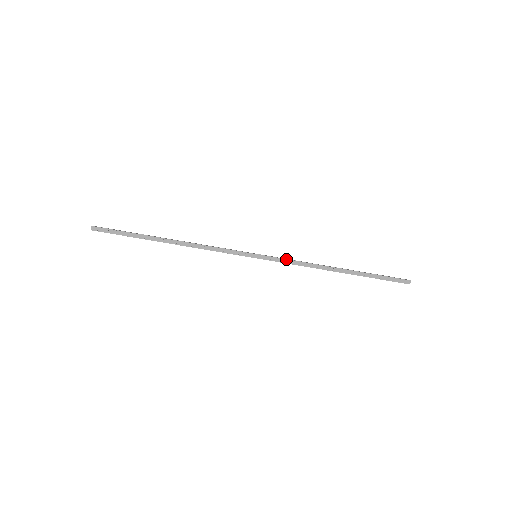
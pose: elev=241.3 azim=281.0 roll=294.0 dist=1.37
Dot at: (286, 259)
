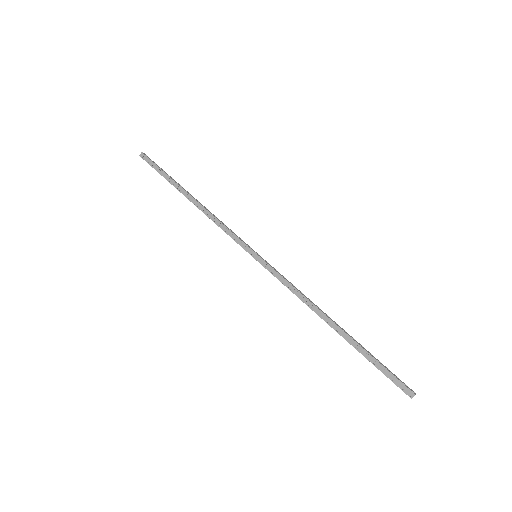
Dot at: (282, 276)
